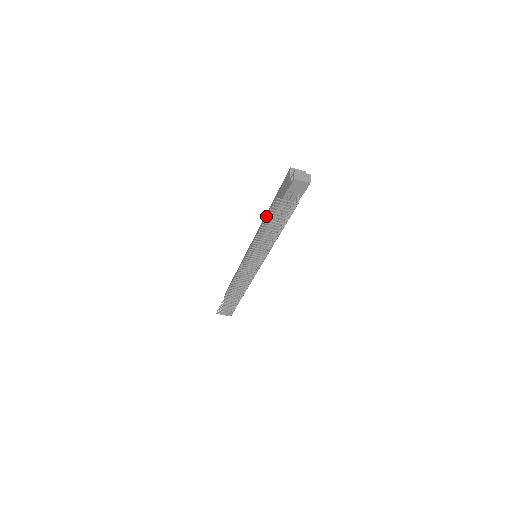
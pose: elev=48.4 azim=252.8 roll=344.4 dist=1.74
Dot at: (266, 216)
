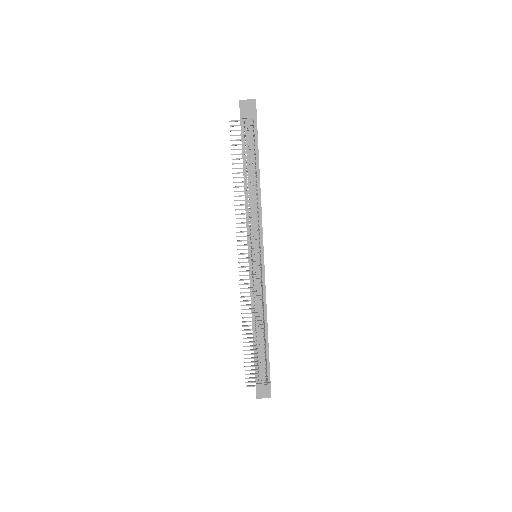
Dot at: occluded
